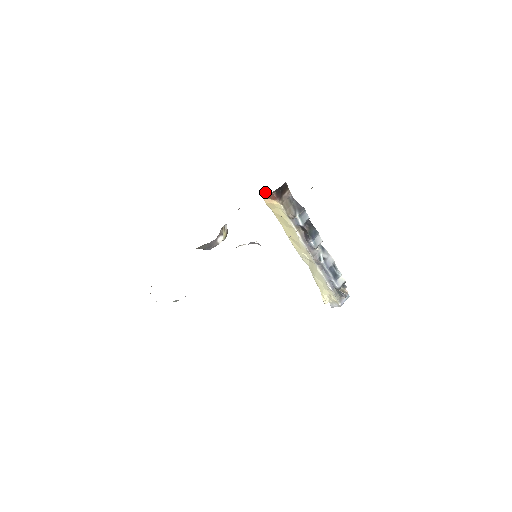
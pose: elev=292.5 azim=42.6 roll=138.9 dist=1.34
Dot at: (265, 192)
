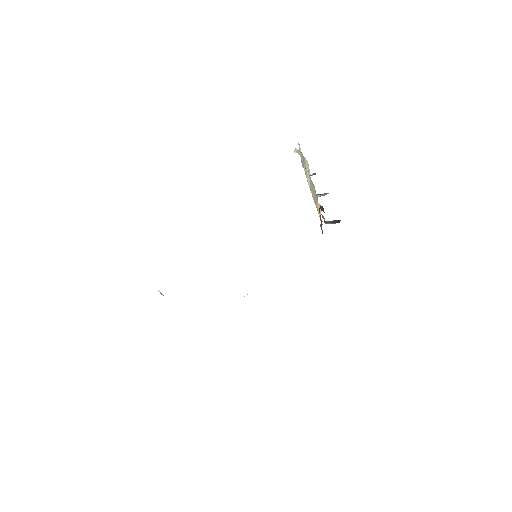
Dot at: occluded
